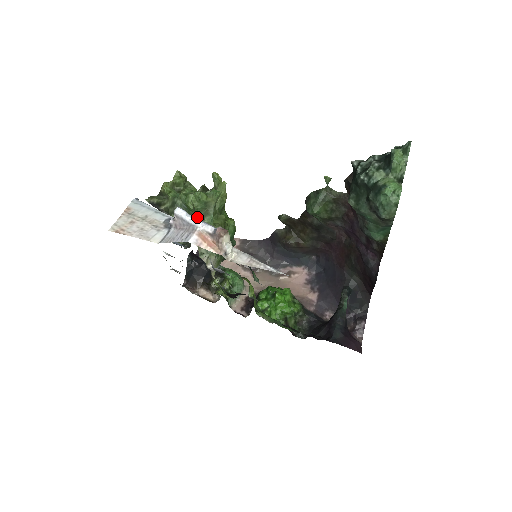
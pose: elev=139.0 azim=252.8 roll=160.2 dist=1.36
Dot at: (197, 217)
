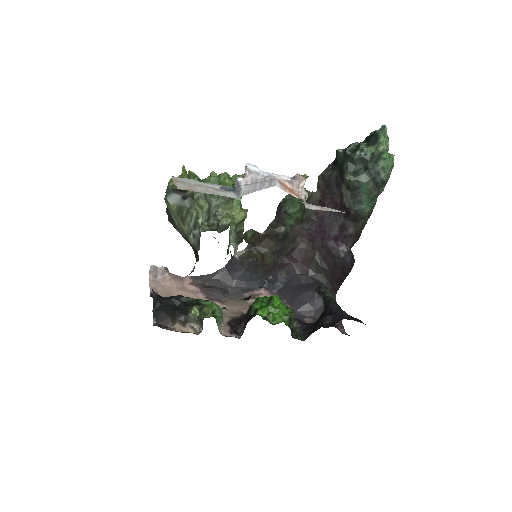
Dot at: (228, 198)
